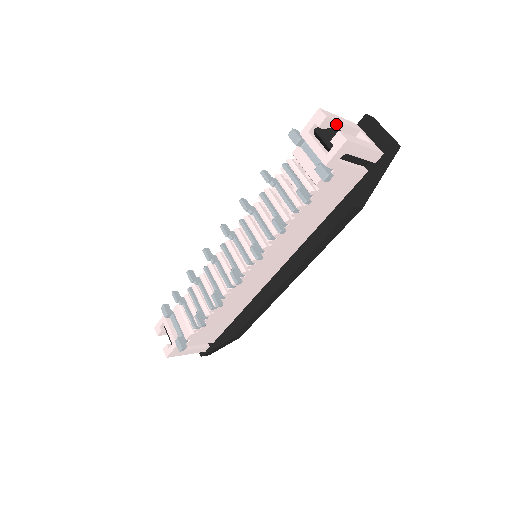
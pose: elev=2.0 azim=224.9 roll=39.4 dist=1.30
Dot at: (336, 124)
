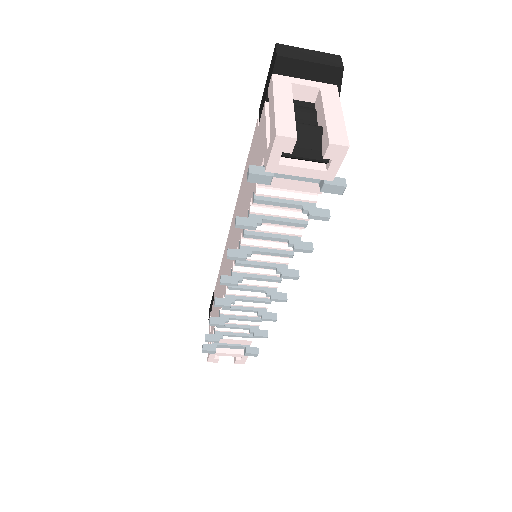
Dot at: (293, 123)
